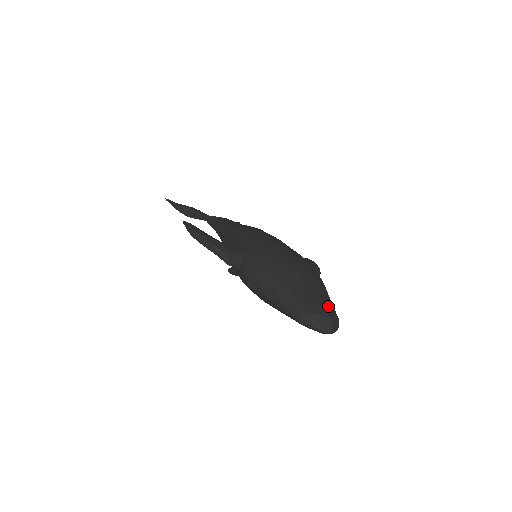
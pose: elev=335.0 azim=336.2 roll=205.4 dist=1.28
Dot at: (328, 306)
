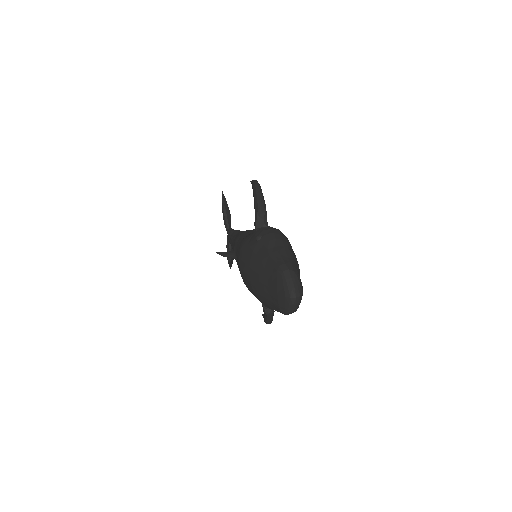
Dot at: occluded
